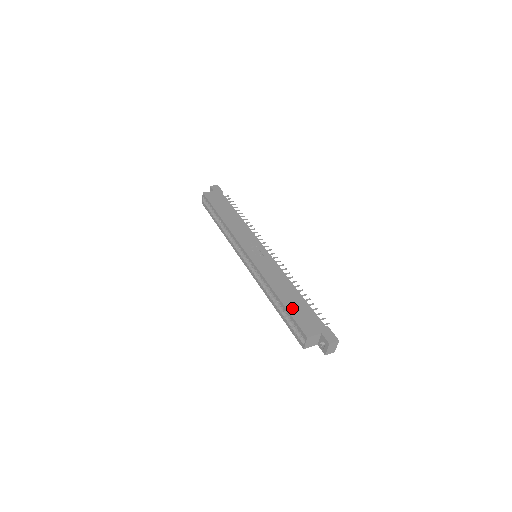
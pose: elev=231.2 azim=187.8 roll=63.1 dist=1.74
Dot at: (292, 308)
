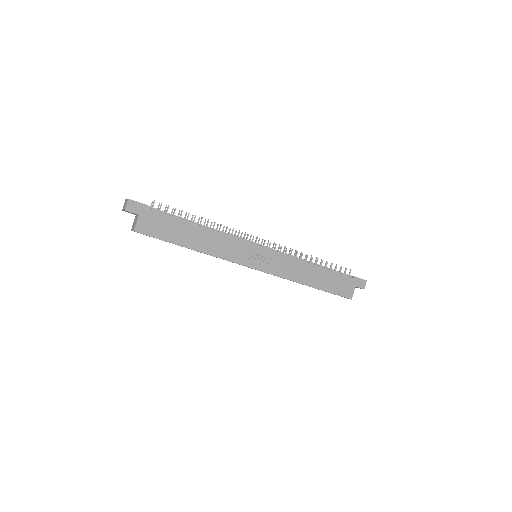
Dot at: (328, 287)
